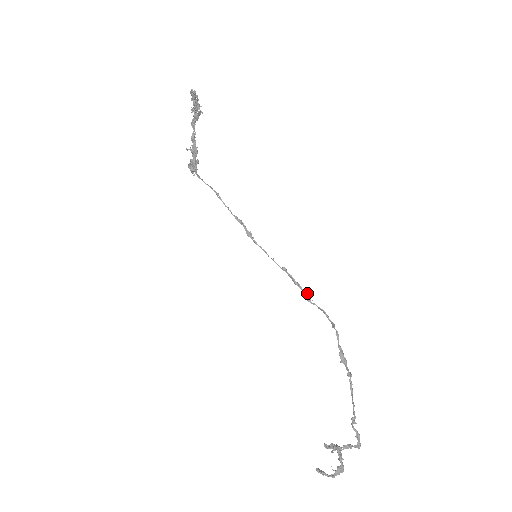
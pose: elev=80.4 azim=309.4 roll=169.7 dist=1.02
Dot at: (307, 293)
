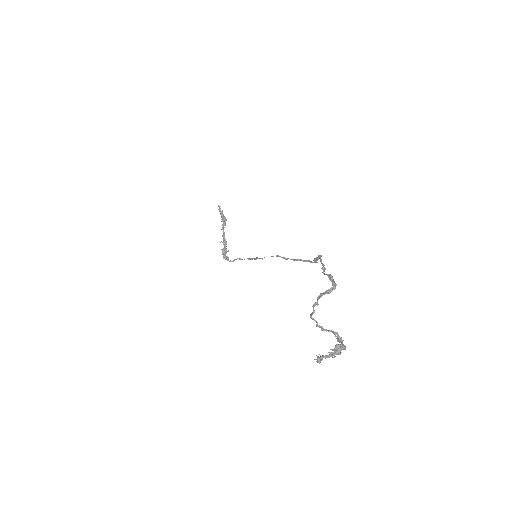
Dot at: (295, 259)
